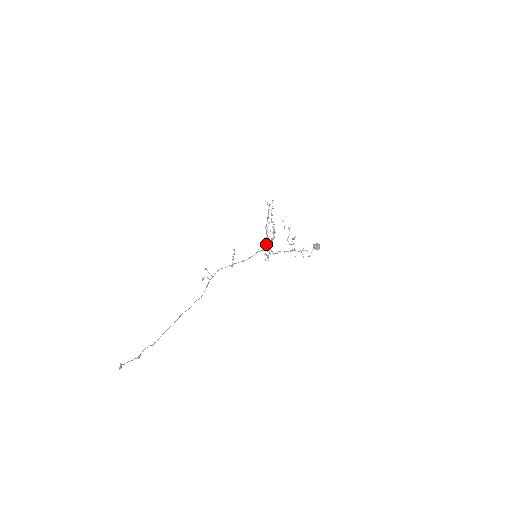
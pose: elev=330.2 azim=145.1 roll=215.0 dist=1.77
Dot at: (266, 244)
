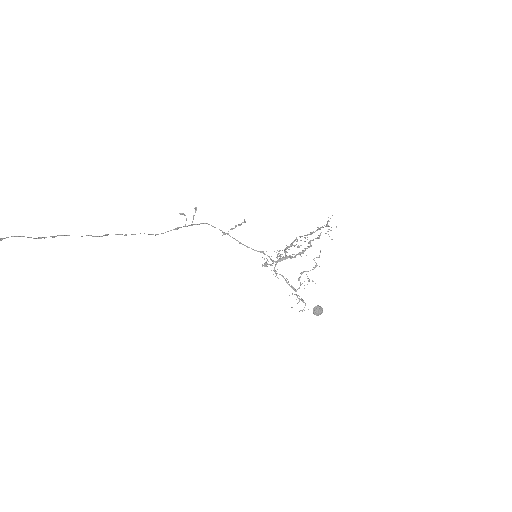
Dot at: occluded
